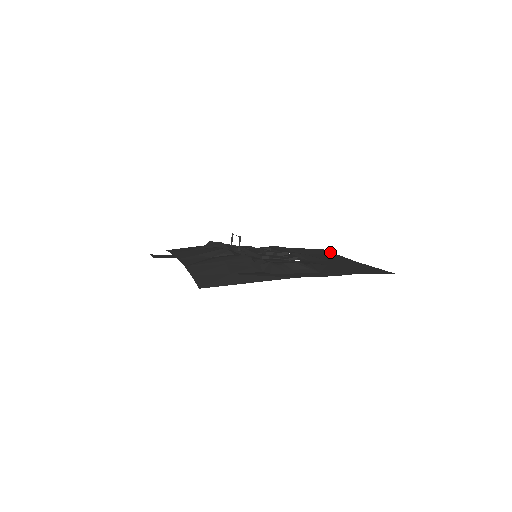
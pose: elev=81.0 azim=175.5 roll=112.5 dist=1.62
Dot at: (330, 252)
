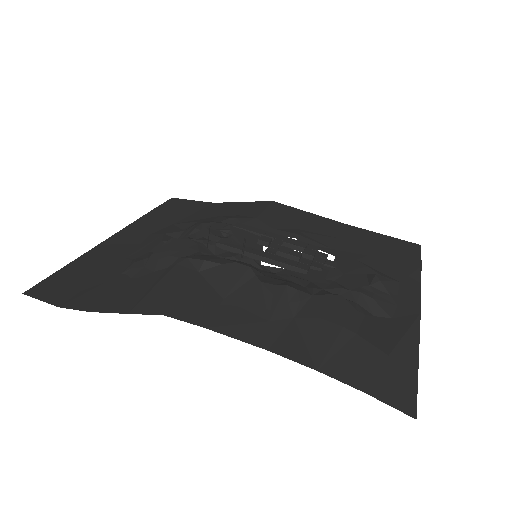
Dot at: (293, 208)
